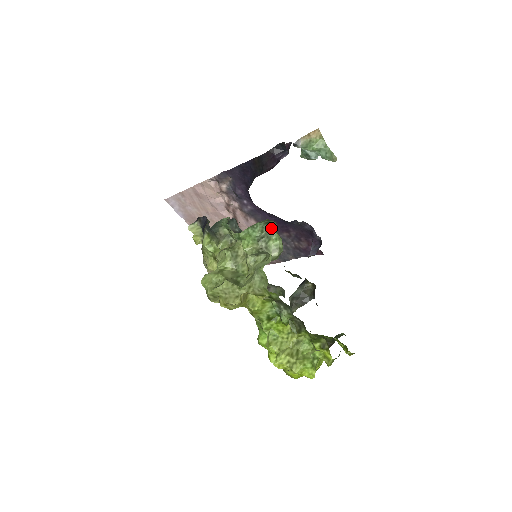
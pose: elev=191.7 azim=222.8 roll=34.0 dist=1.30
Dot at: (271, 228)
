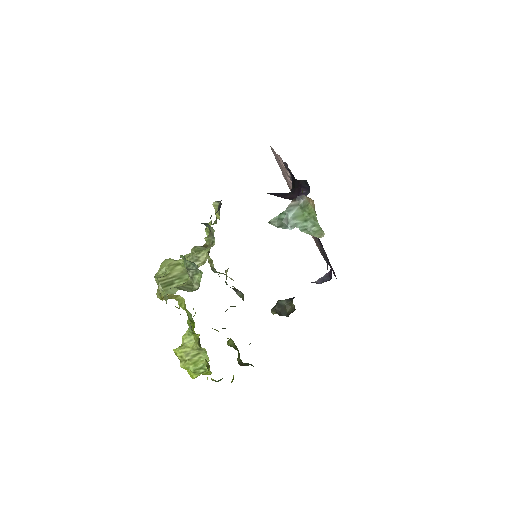
Dot at: (197, 268)
